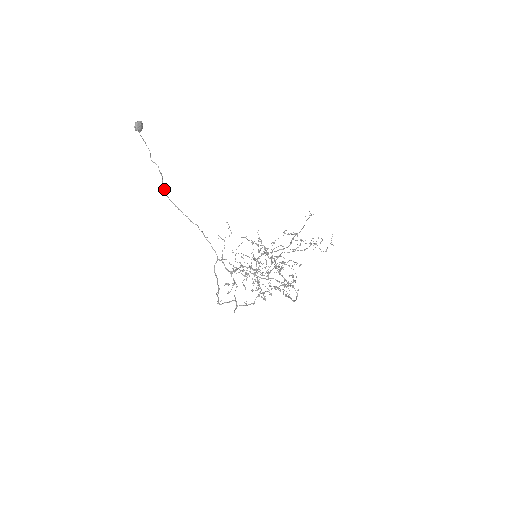
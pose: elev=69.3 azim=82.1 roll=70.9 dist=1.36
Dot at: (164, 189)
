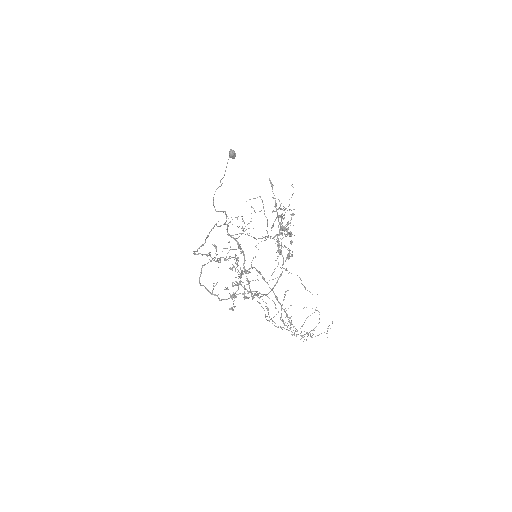
Dot at: occluded
